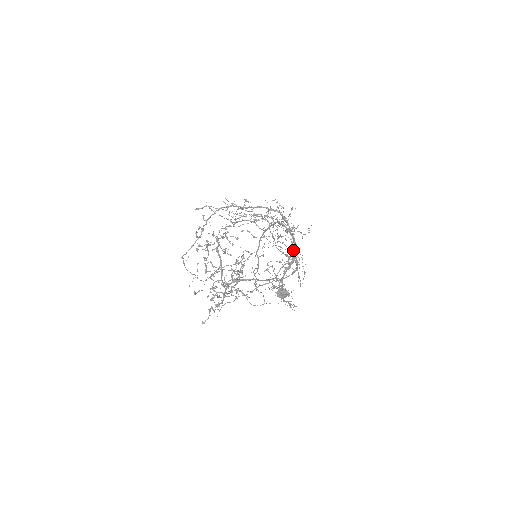
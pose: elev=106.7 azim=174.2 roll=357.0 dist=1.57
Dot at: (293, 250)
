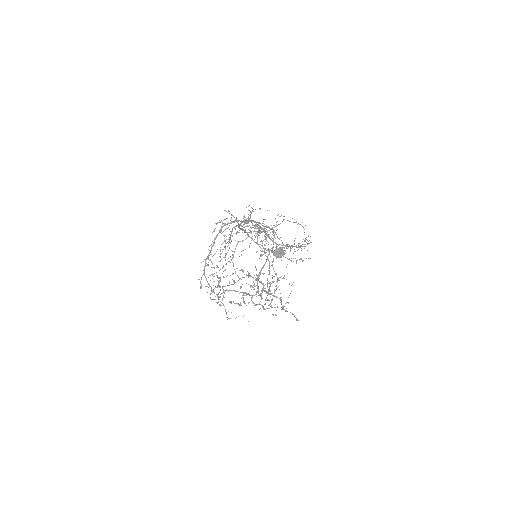
Dot at: occluded
